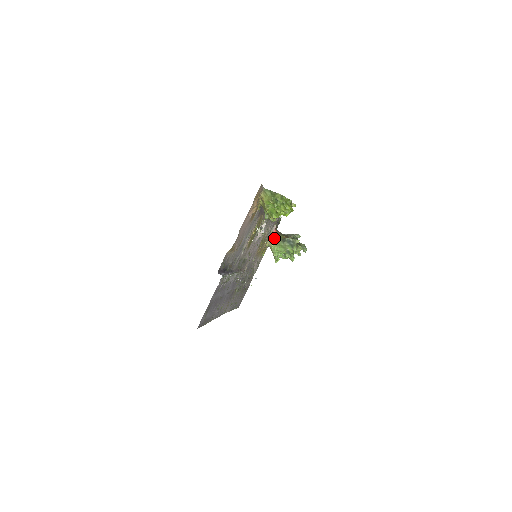
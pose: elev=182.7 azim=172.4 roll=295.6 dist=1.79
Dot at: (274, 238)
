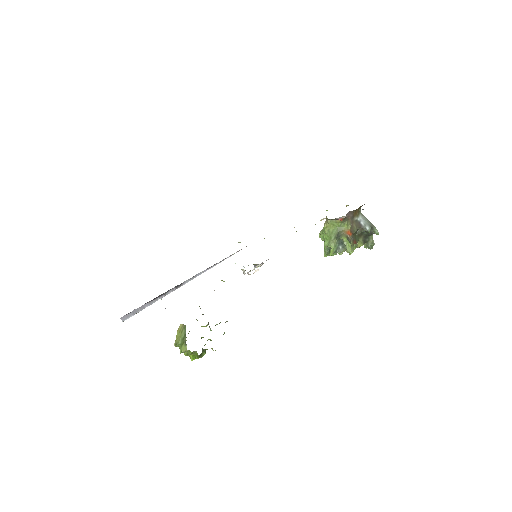
Dot at: (334, 223)
